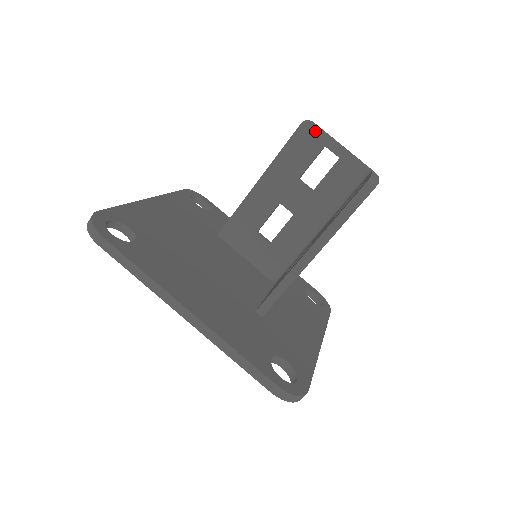
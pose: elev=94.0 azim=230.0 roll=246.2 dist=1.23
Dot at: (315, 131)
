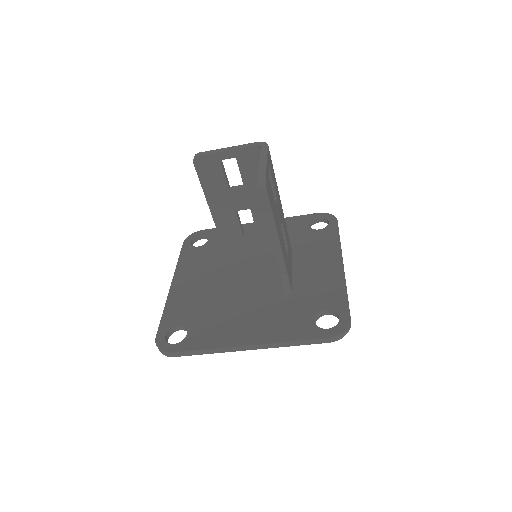
Dot at: (205, 159)
